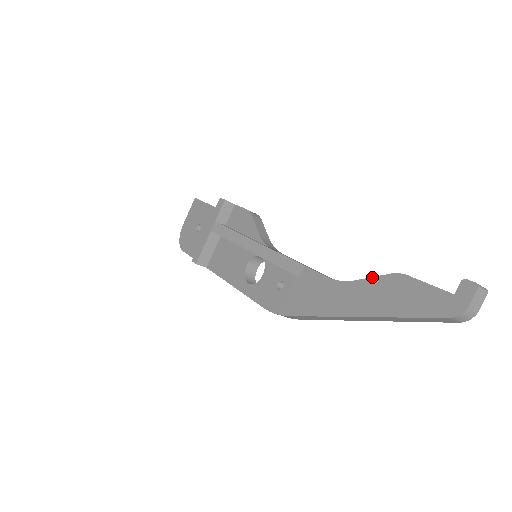
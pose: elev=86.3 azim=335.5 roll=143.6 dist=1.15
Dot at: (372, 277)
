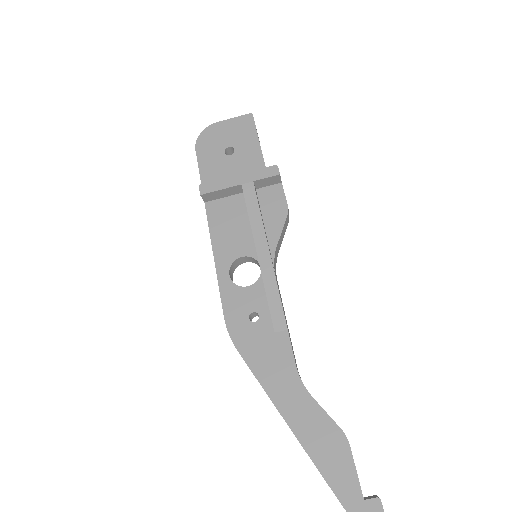
Dot at: (326, 412)
